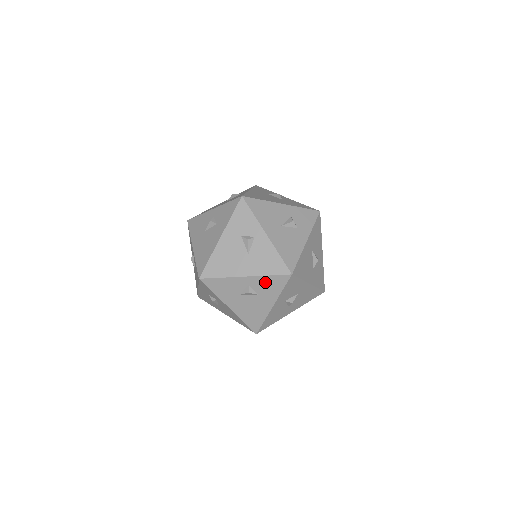
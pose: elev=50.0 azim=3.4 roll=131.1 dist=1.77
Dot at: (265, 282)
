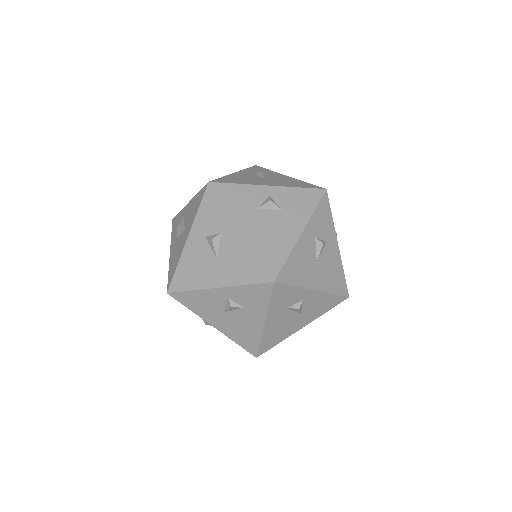
Dot at: occluded
